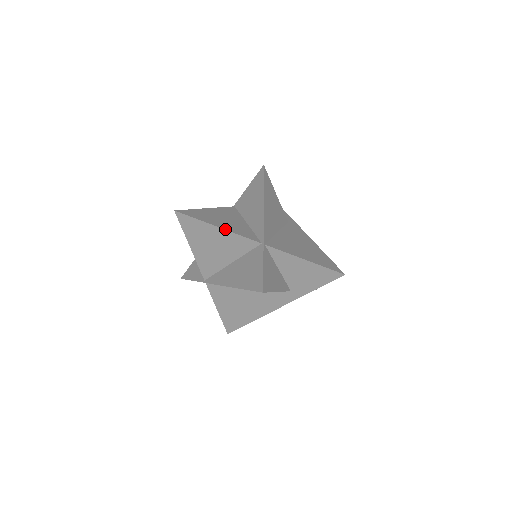
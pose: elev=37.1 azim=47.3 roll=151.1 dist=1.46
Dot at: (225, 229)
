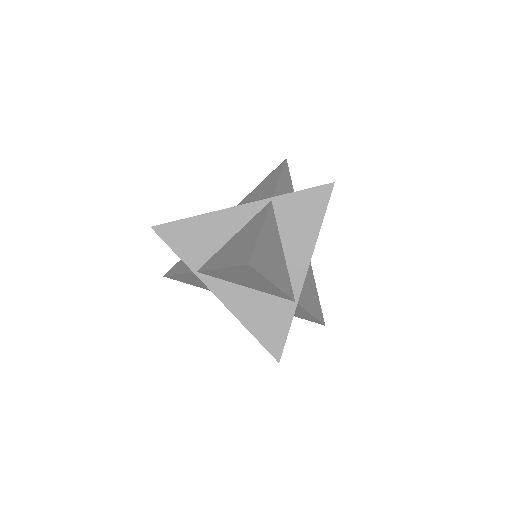
Dot at: (278, 287)
